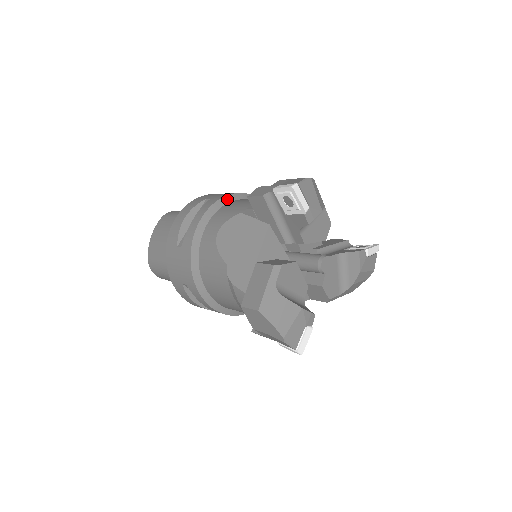
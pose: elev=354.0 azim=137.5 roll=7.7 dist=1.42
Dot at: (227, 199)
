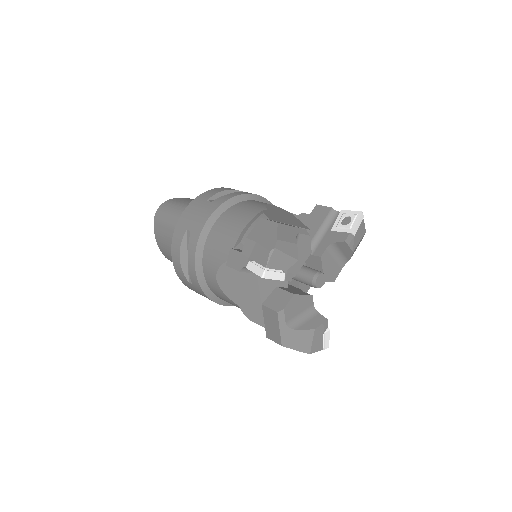
Dot at: (205, 231)
